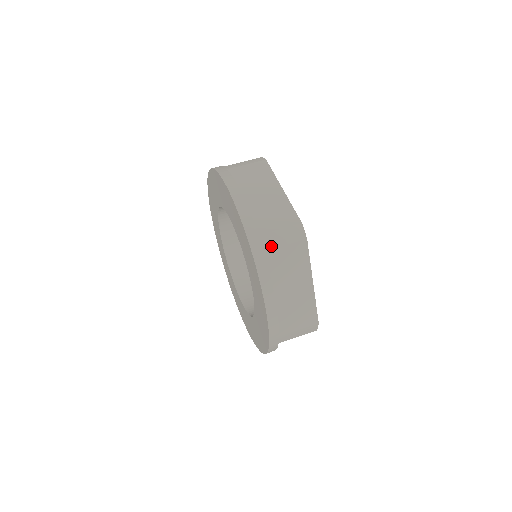
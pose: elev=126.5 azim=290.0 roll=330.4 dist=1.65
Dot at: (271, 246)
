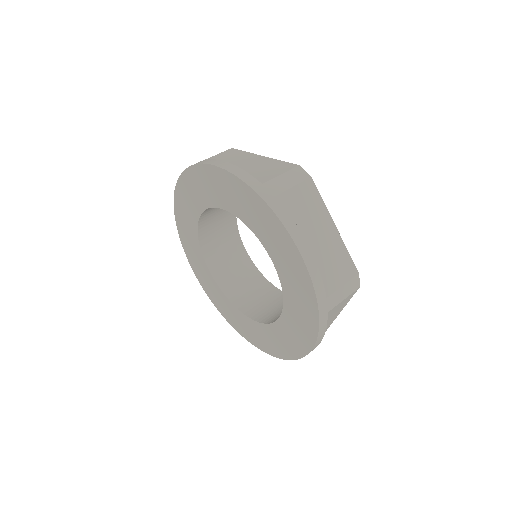
Dot at: (334, 305)
